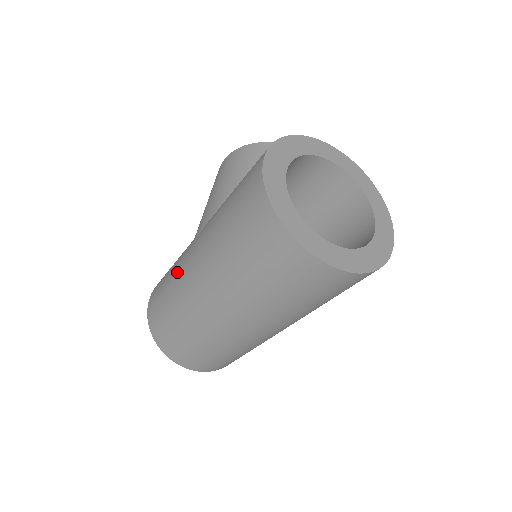
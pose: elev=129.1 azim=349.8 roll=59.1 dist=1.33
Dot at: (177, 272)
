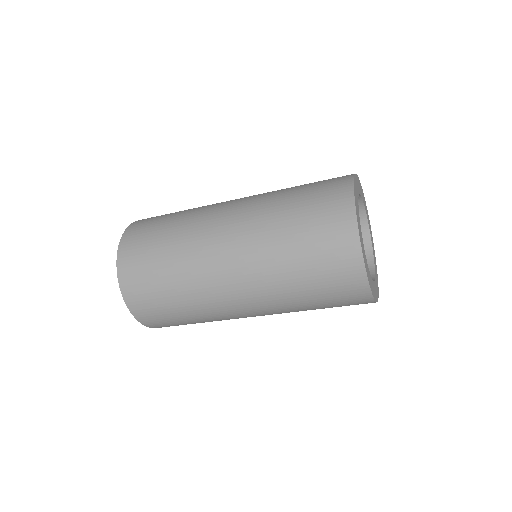
Dot at: (205, 206)
